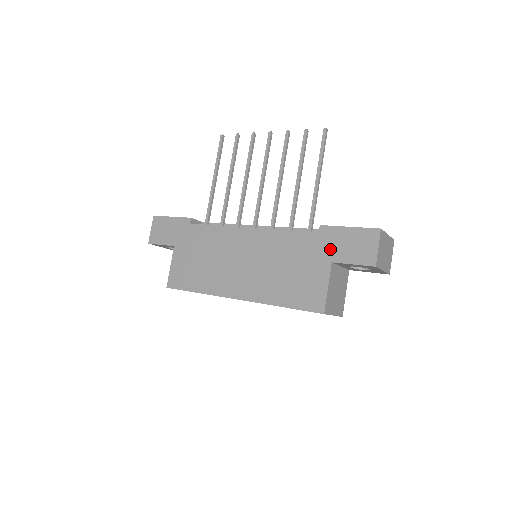
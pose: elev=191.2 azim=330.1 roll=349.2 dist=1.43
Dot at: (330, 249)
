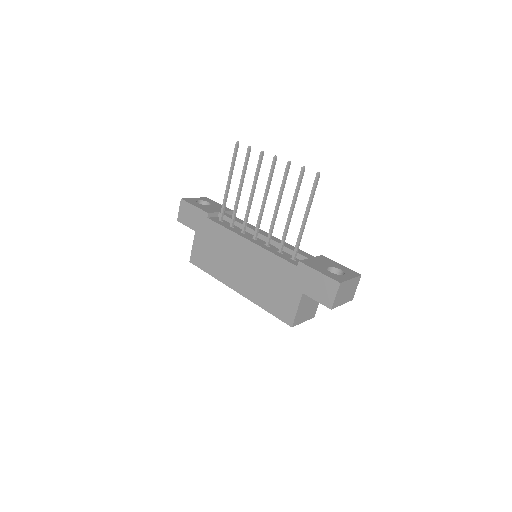
Dot at: (303, 283)
